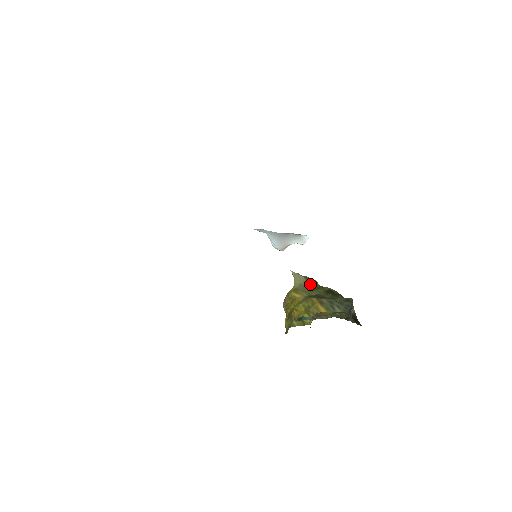
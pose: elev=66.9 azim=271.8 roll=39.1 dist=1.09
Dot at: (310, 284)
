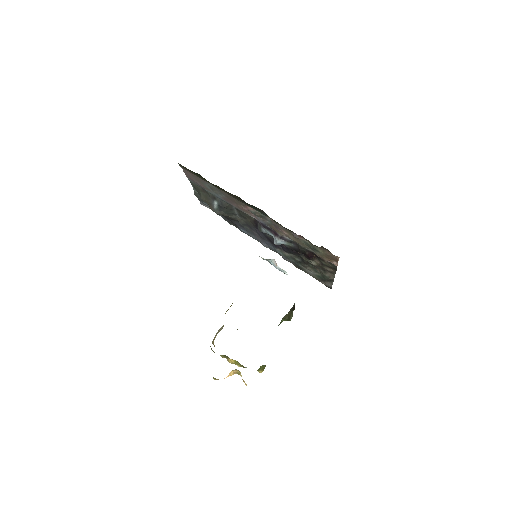
Dot at: occluded
